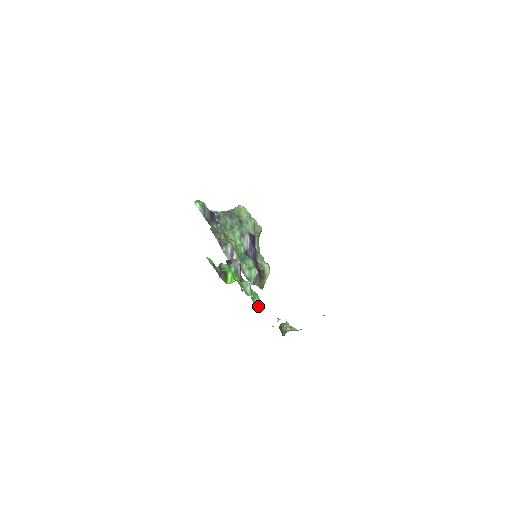
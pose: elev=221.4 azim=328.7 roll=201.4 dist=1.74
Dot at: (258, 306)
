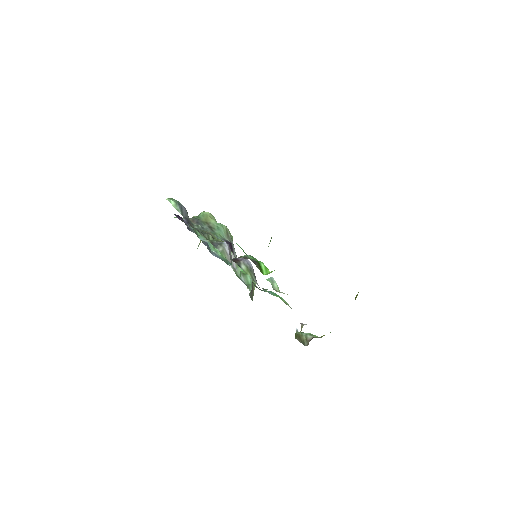
Dot at: (289, 306)
